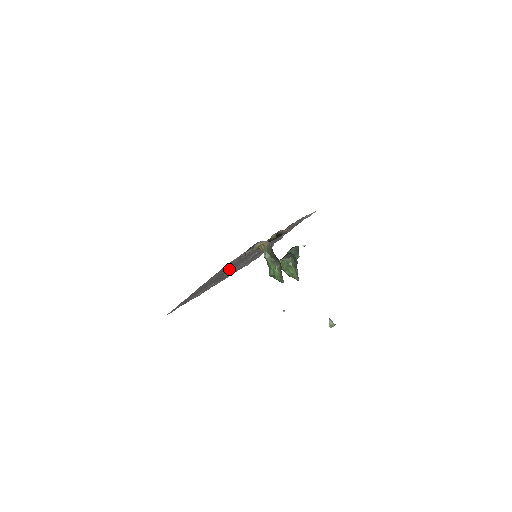
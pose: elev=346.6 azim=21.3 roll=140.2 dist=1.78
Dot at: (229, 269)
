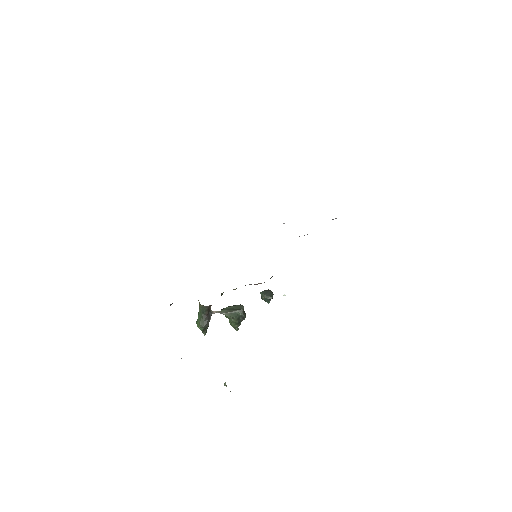
Dot at: occluded
